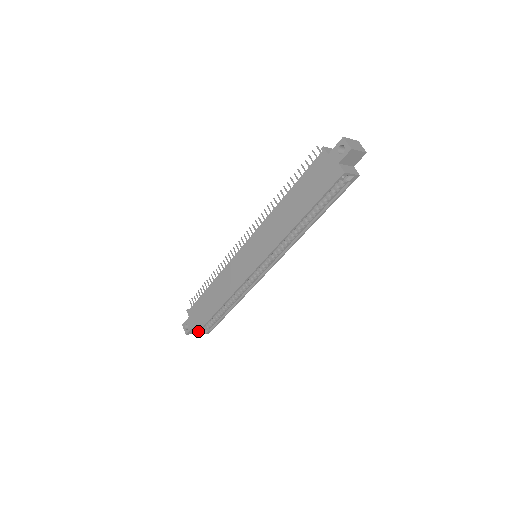
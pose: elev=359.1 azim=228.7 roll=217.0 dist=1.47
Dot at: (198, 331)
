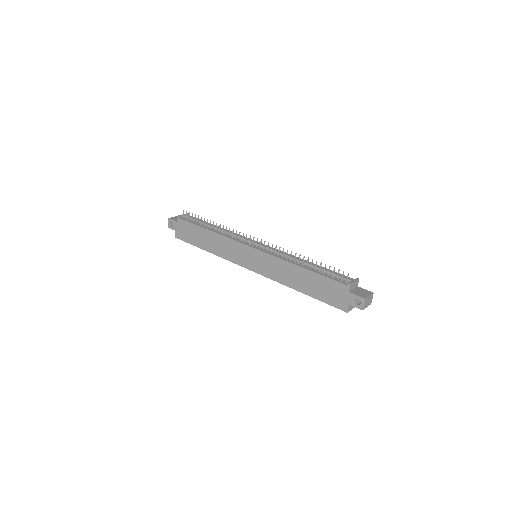
Dot at: (180, 239)
